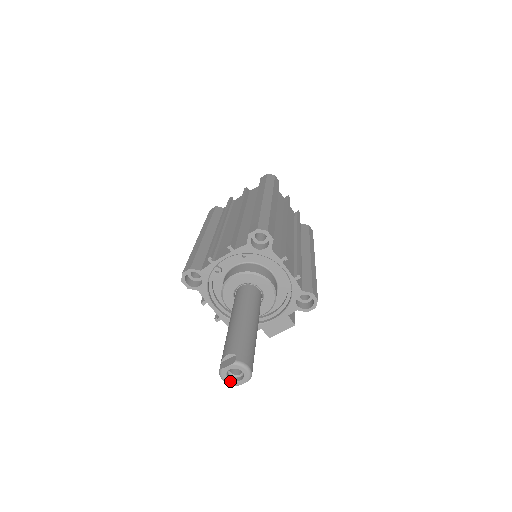
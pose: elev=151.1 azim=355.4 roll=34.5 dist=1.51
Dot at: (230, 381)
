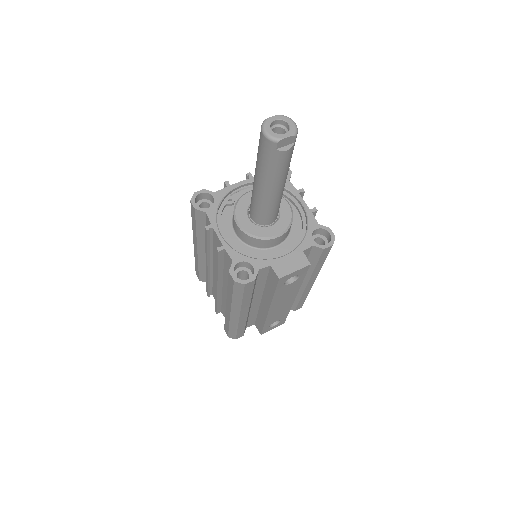
Dot at: (273, 133)
